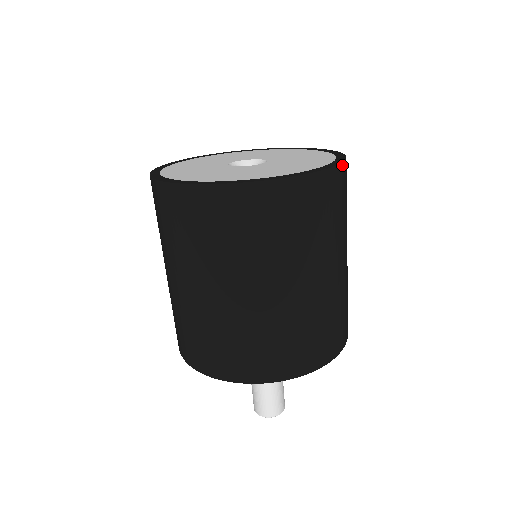
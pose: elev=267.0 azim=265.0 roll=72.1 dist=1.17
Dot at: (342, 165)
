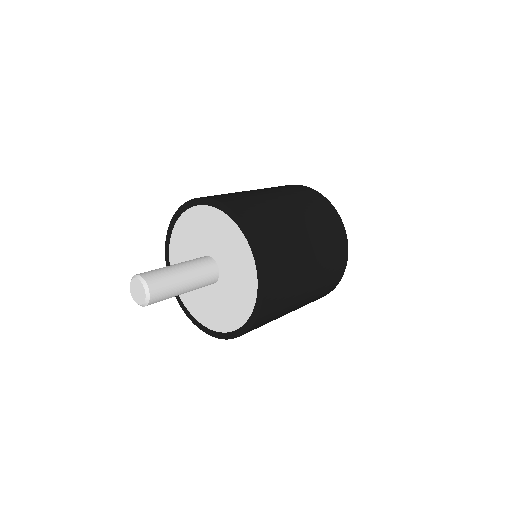
Dot at: (347, 255)
